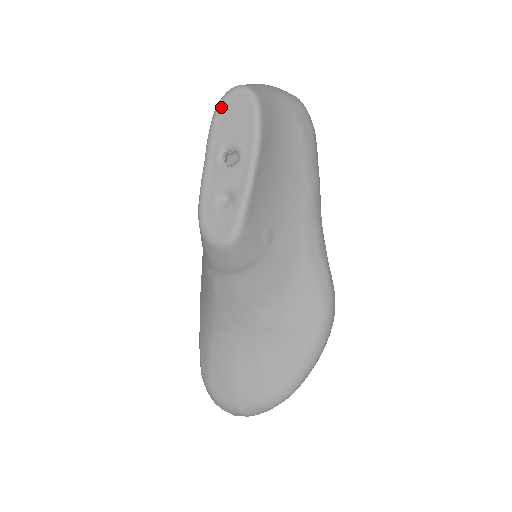
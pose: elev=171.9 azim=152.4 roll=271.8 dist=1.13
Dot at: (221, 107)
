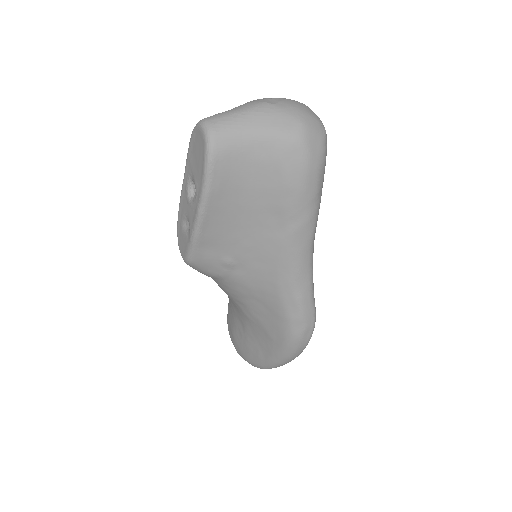
Dot at: (192, 136)
